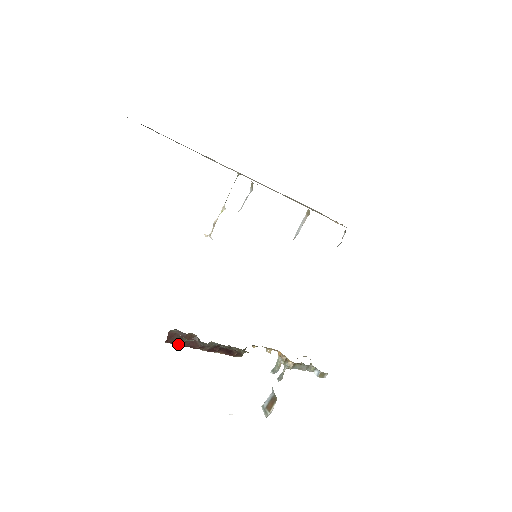
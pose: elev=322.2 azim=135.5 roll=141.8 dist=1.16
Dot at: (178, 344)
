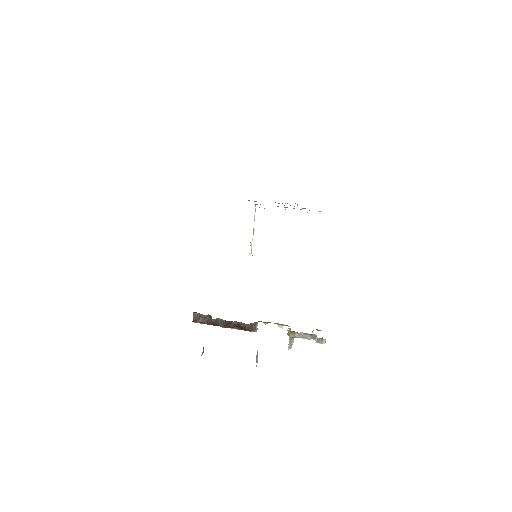
Dot at: (202, 323)
